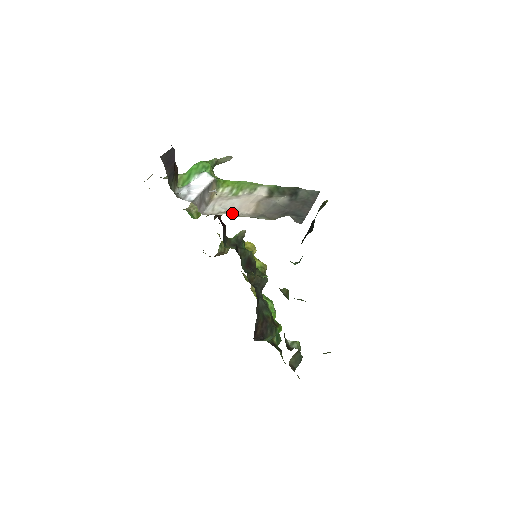
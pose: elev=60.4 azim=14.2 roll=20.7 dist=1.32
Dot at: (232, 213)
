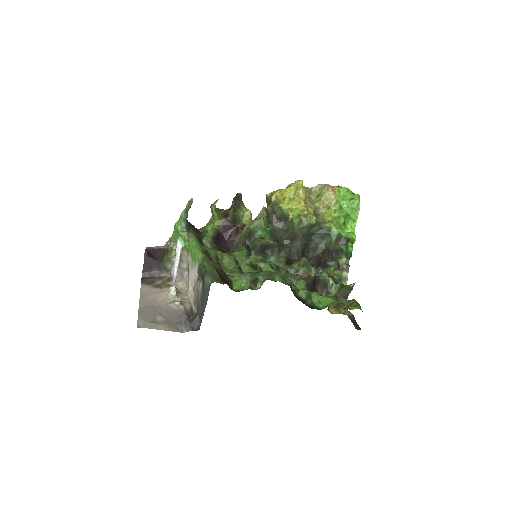
Dot at: (189, 293)
